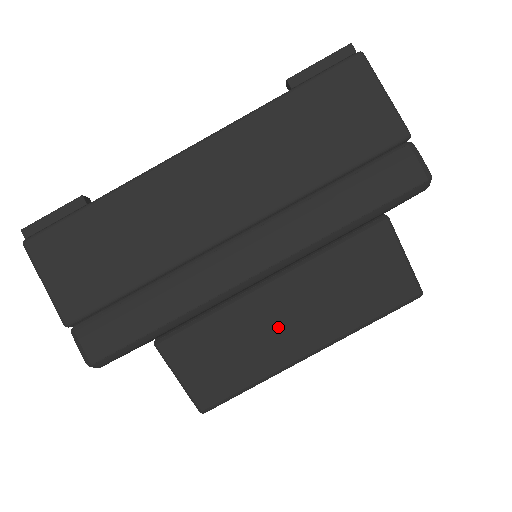
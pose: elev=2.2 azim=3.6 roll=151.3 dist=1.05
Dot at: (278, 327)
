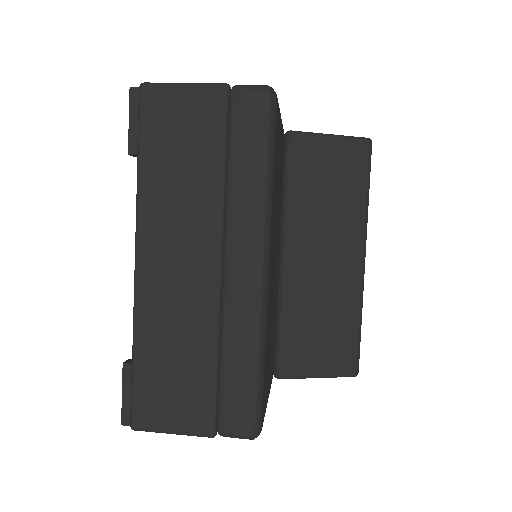
Dot at: (324, 273)
